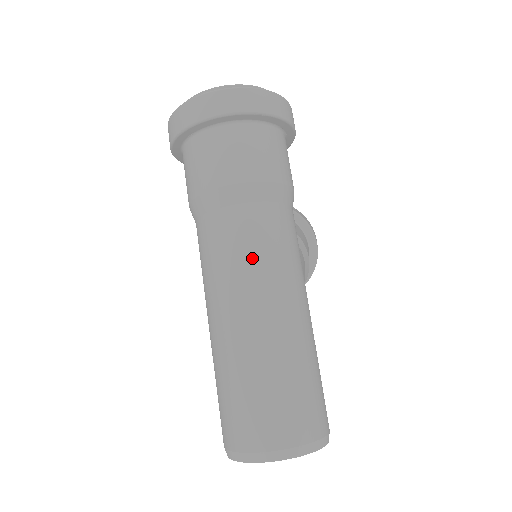
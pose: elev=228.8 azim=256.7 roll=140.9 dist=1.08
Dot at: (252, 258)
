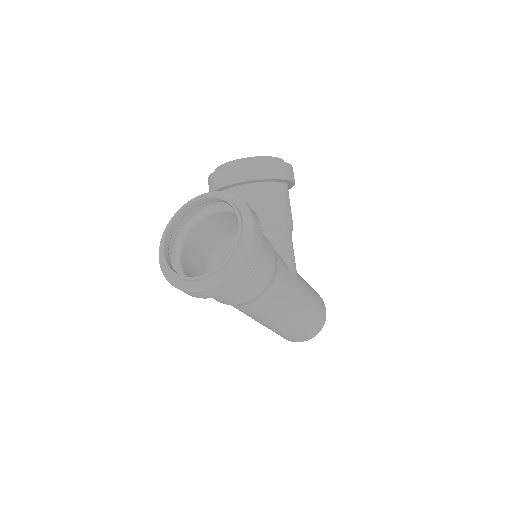
Dot at: (265, 315)
